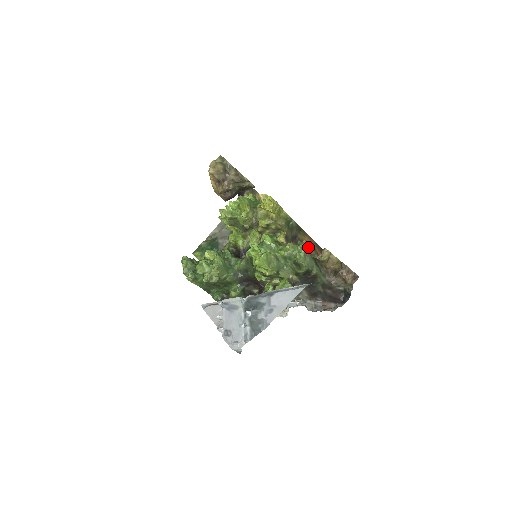
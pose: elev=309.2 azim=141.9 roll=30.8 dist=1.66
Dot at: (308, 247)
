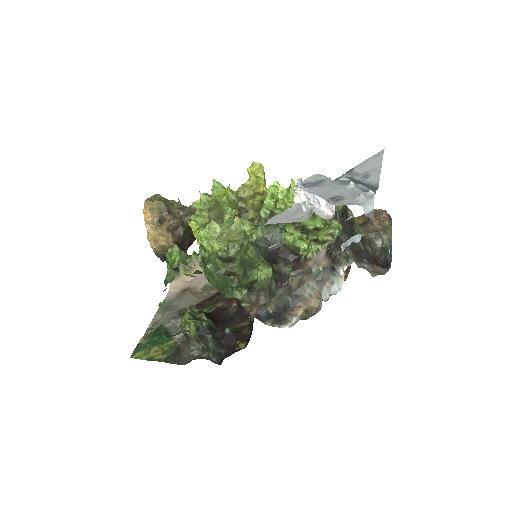
Dot at: occluded
